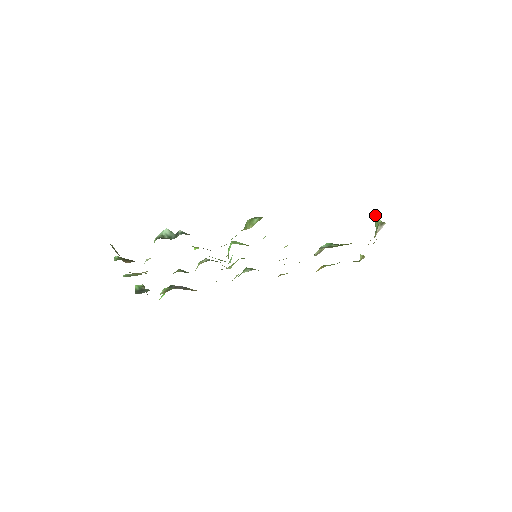
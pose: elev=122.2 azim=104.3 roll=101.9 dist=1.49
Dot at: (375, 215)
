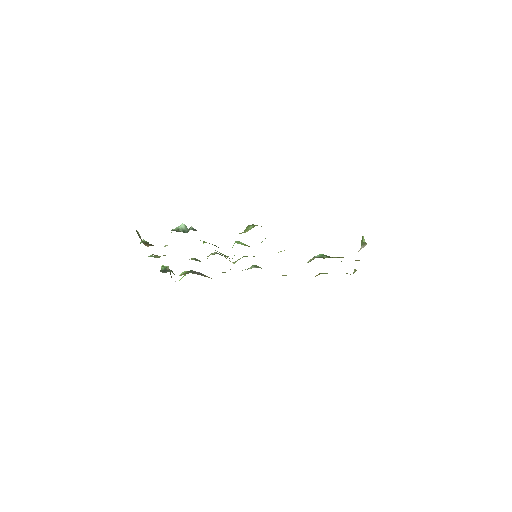
Dot at: (362, 236)
